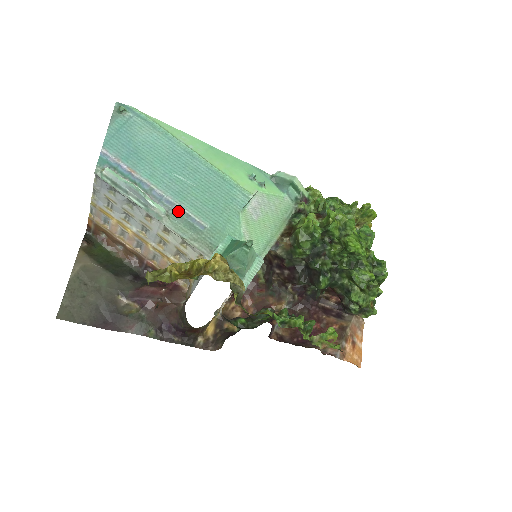
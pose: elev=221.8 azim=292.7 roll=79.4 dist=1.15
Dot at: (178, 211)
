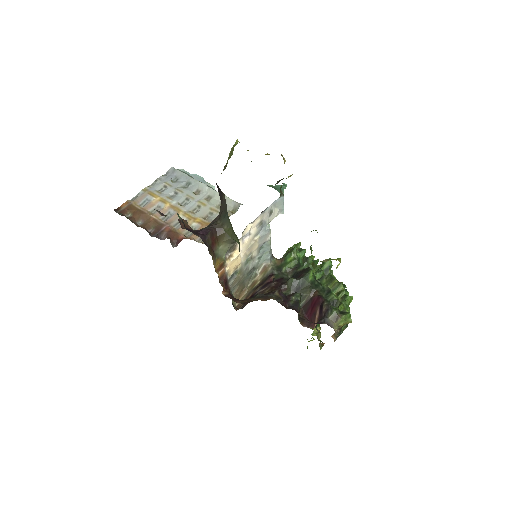
Dot at: occluded
